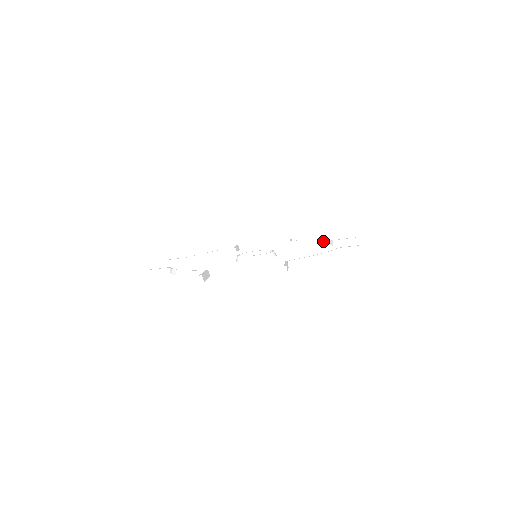
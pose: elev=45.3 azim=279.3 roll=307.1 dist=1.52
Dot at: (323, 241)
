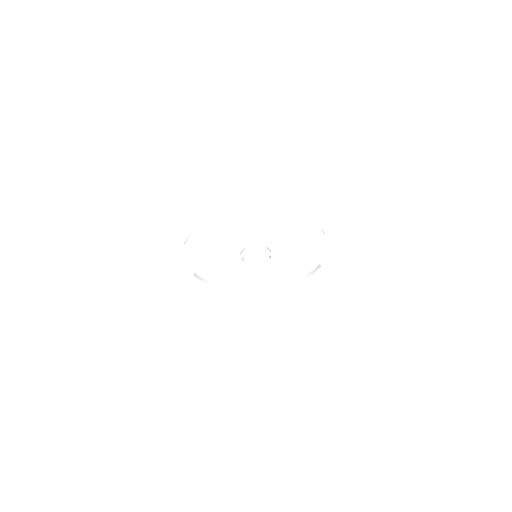
Dot at: (312, 271)
